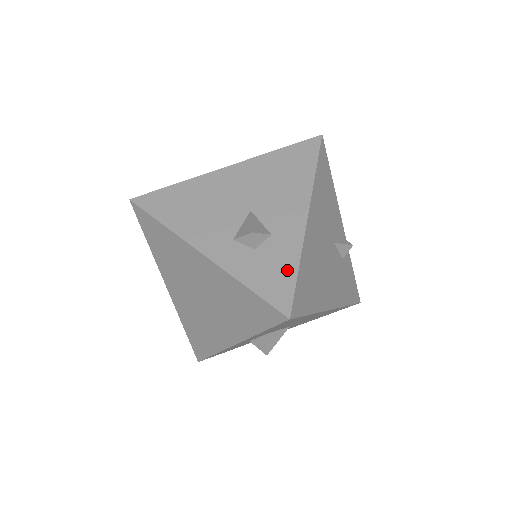
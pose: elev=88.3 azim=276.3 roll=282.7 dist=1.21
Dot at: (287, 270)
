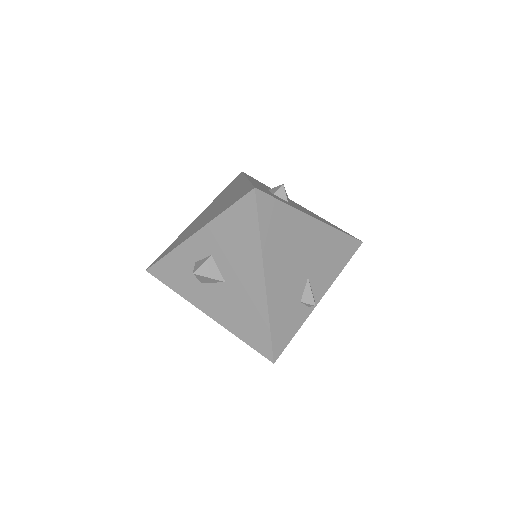
Dot at: (278, 198)
